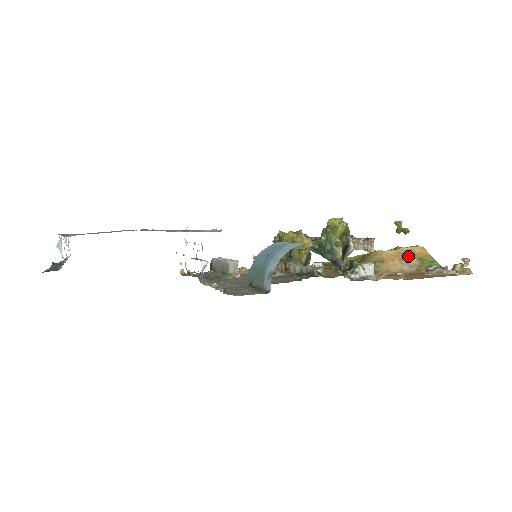
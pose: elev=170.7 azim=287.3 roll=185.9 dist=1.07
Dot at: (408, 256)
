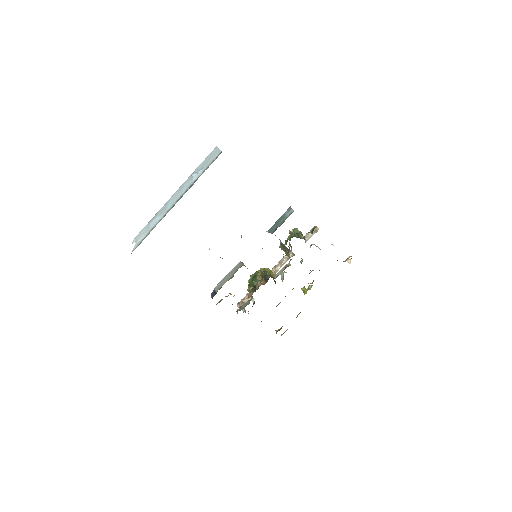
Dot at: occluded
